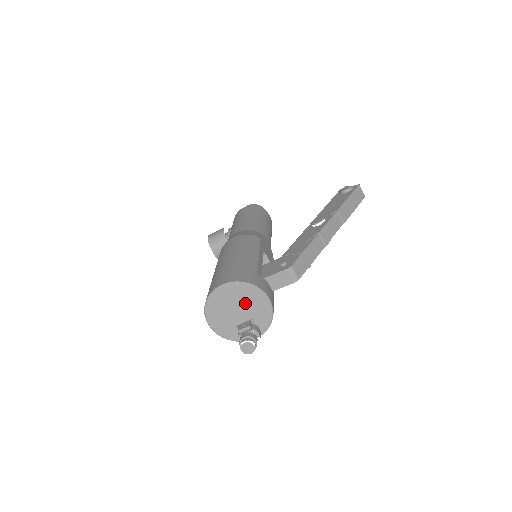
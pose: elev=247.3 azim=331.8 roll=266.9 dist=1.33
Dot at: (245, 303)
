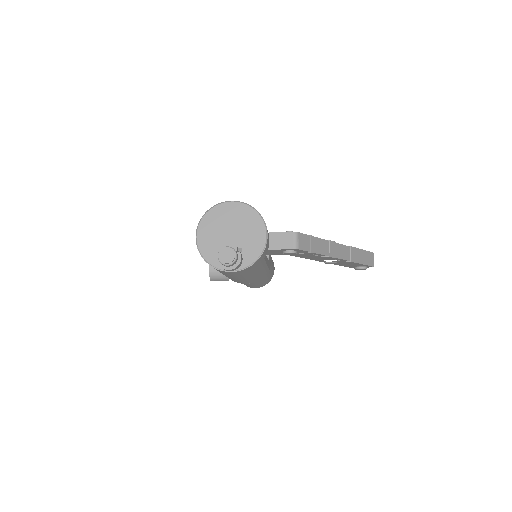
Dot at: (243, 228)
